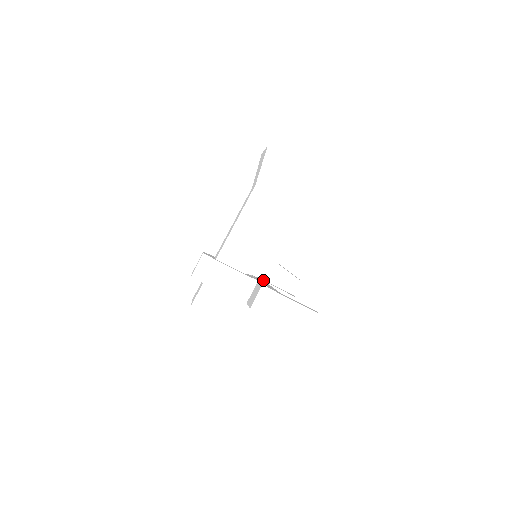
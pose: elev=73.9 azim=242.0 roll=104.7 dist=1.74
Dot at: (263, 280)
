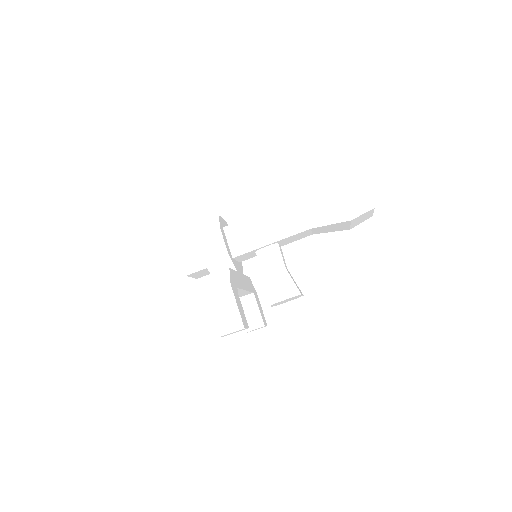
Dot at: (255, 291)
